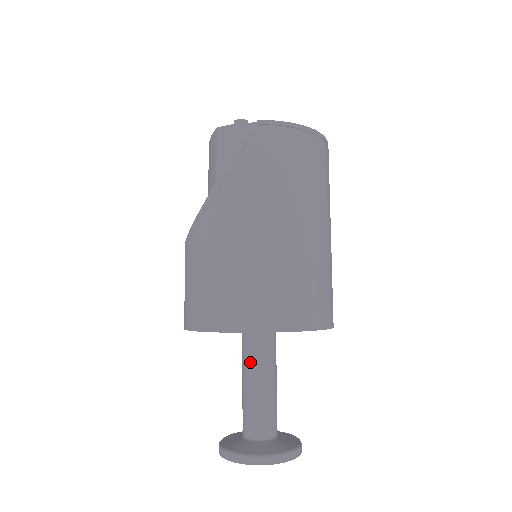
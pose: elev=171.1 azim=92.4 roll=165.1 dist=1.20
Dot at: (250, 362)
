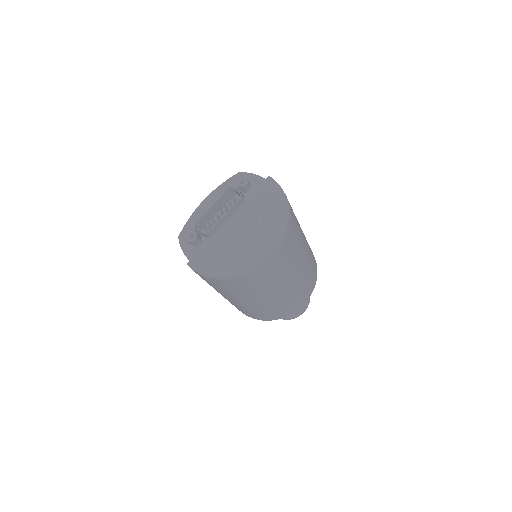
Dot at: occluded
